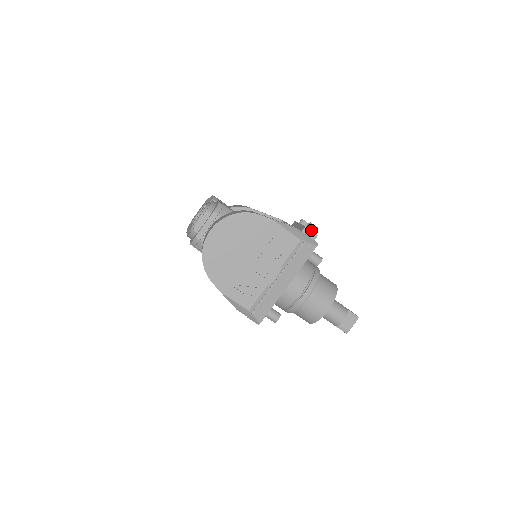
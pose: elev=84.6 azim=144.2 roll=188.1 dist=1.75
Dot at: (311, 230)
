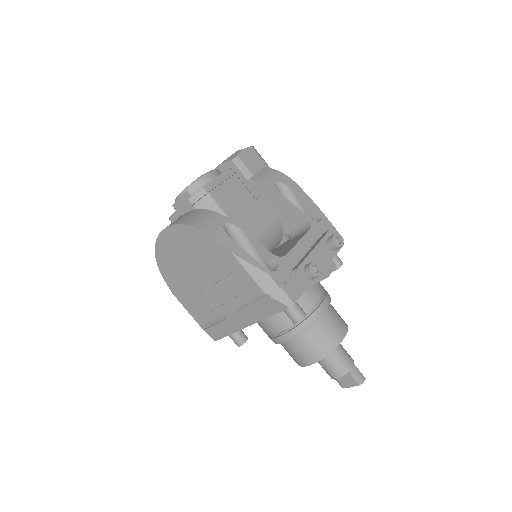
Dot at: (306, 275)
